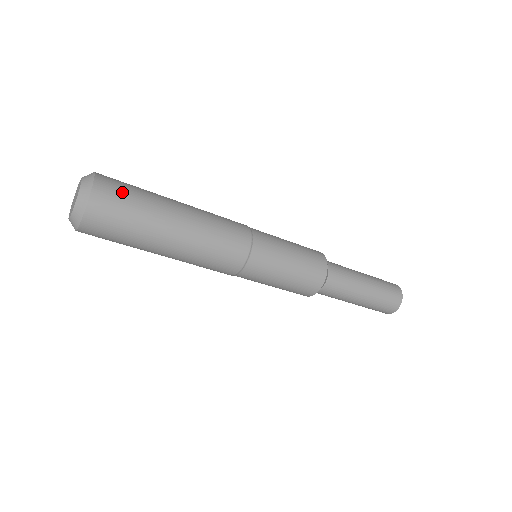
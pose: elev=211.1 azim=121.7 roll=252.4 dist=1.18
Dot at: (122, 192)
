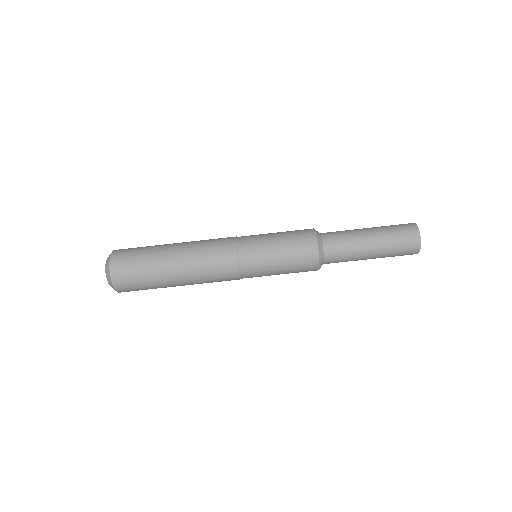
Dot at: (131, 250)
